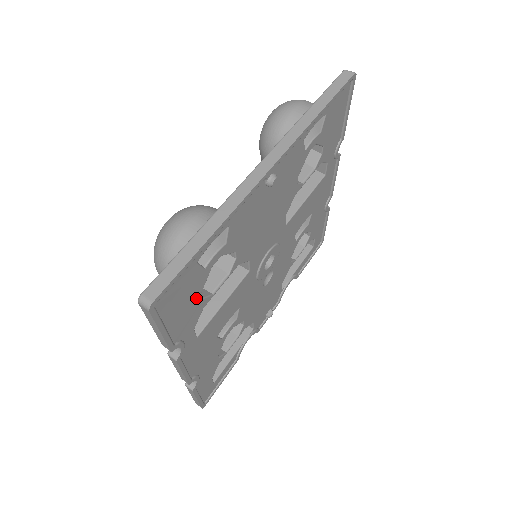
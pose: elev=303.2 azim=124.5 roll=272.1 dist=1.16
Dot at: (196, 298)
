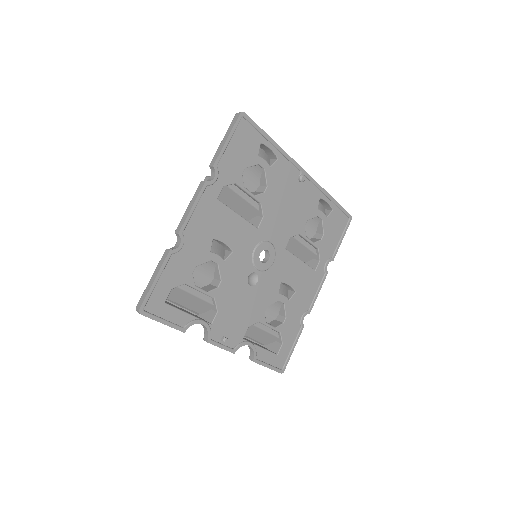
Dot at: (243, 165)
